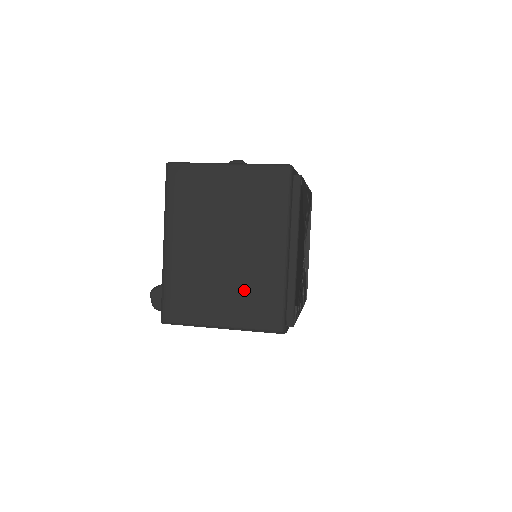
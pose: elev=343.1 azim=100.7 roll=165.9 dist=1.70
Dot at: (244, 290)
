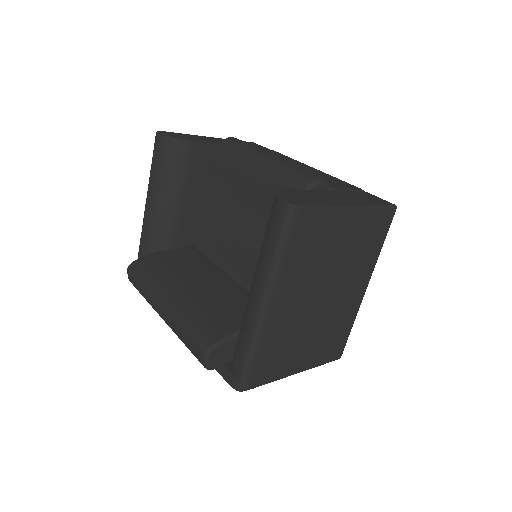
Dot at: (326, 334)
